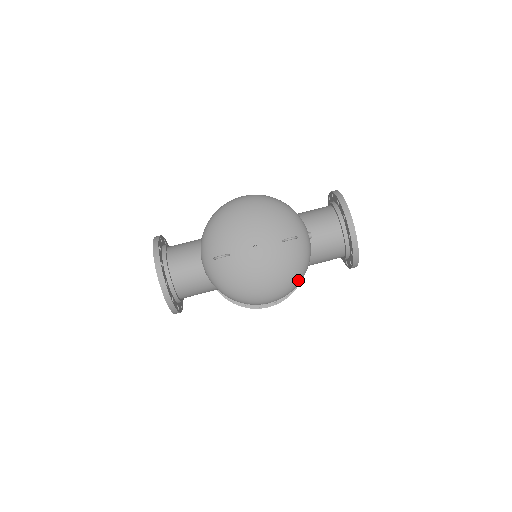
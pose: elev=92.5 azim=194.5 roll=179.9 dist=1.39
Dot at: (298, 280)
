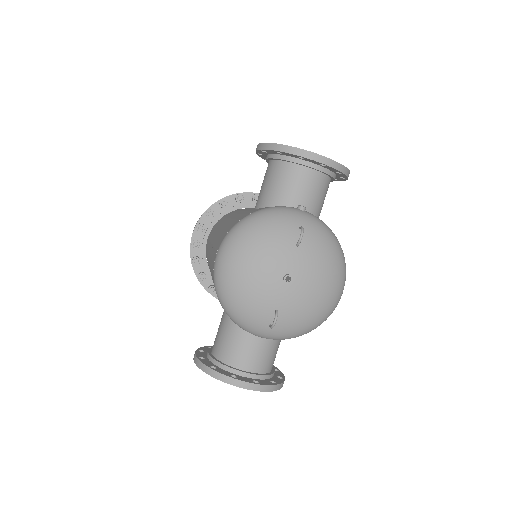
Dot at: (340, 251)
